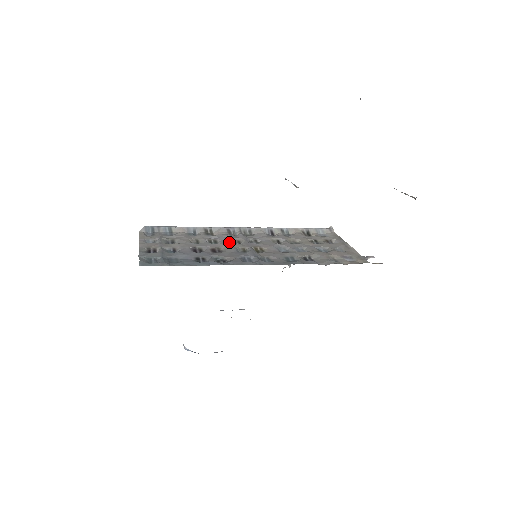
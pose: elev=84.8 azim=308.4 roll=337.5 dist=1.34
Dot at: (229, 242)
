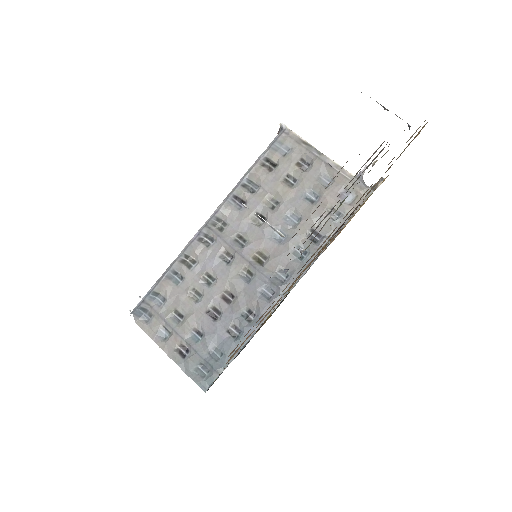
Dot at: (222, 267)
